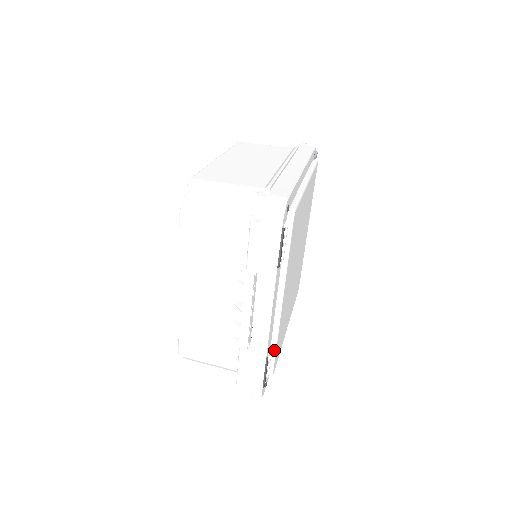
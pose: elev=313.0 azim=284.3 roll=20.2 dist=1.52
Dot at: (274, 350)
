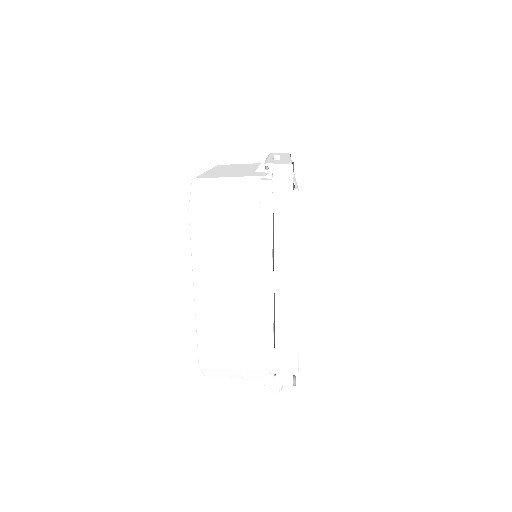
Dot at: (296, 185)
